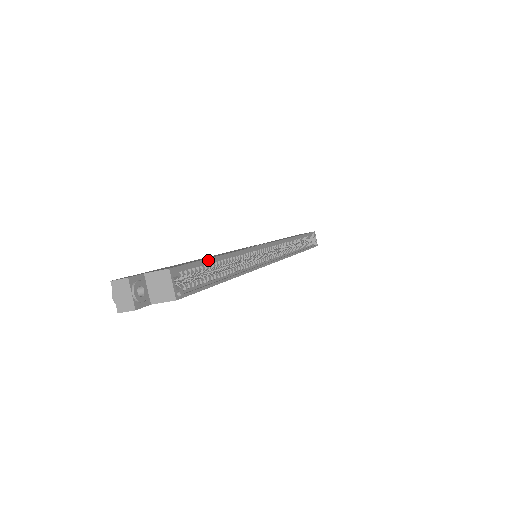
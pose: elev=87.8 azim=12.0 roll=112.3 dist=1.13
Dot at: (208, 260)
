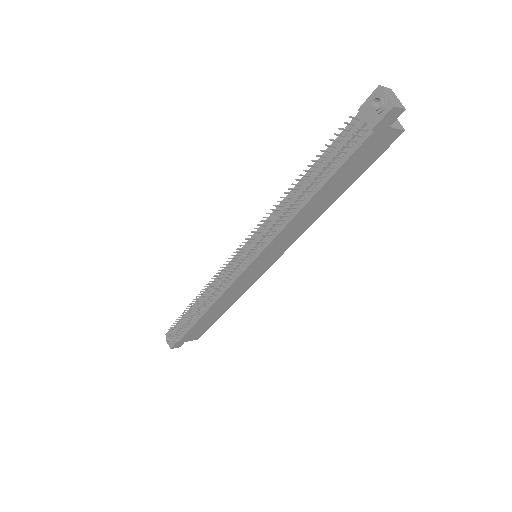
Dot at: occluded
